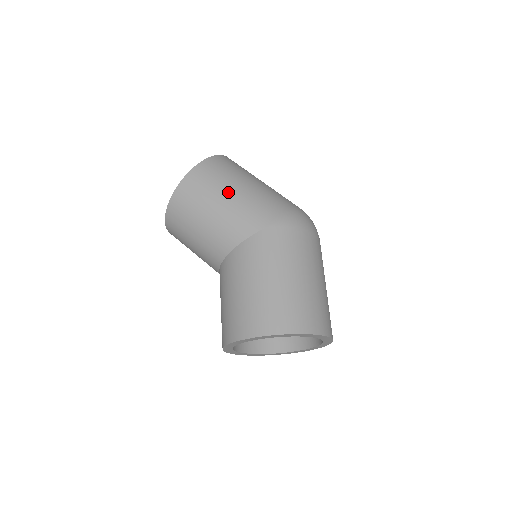
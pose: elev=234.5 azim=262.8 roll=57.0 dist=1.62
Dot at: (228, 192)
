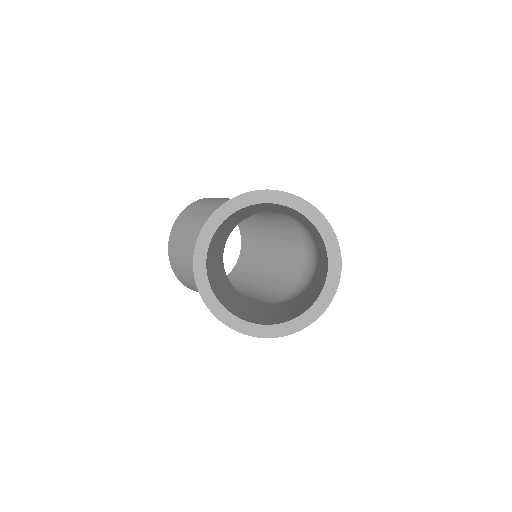
Dot at: occluded
